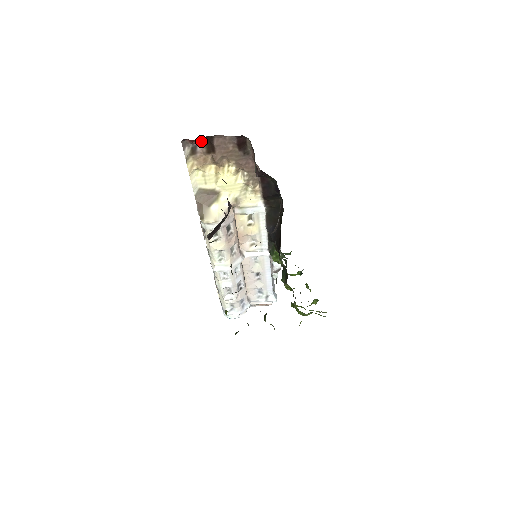
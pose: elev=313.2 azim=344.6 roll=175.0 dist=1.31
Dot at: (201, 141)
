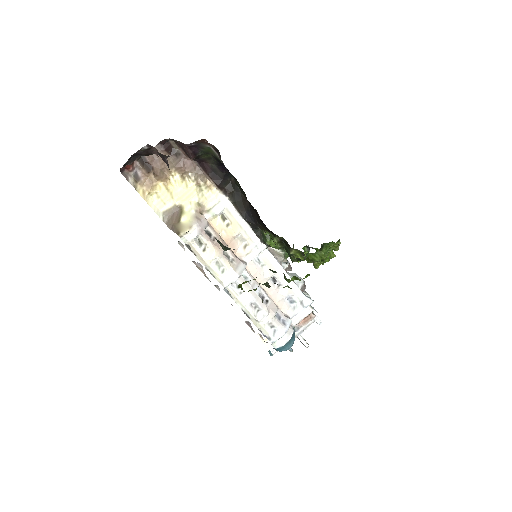
Dot at: (137, 165)
